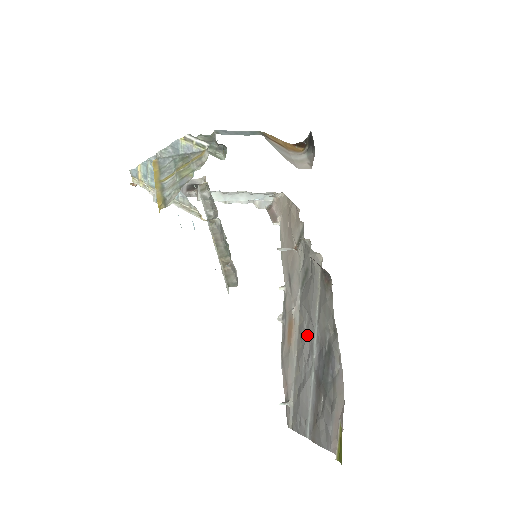
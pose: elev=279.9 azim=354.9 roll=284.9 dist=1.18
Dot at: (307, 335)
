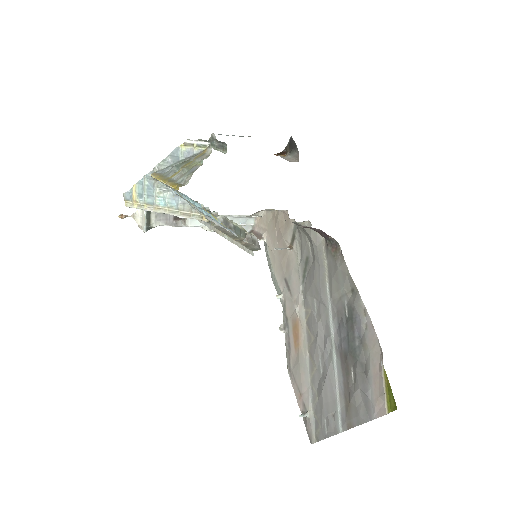
Dot at: (319, 320)
